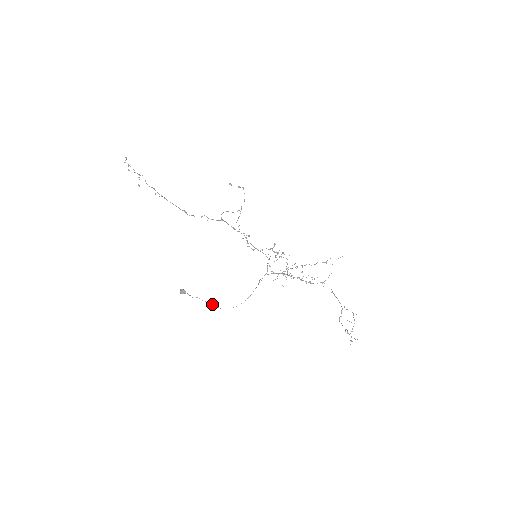
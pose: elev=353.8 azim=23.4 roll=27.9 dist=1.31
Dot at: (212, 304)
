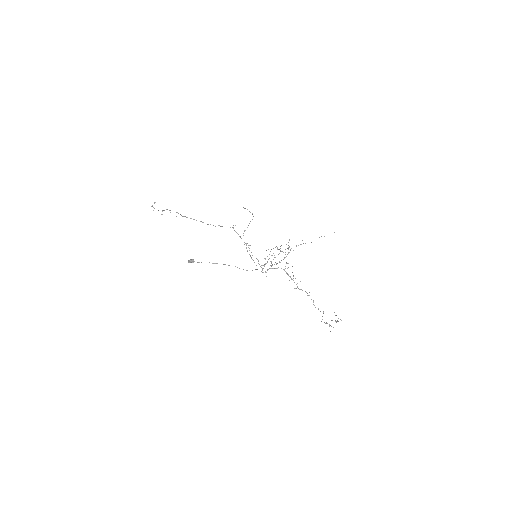
Dot at: occluded
